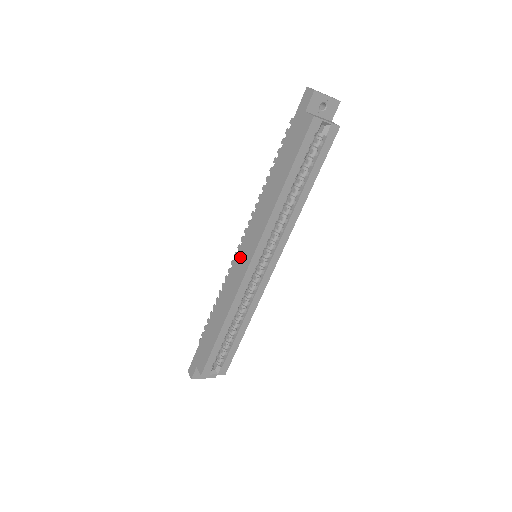
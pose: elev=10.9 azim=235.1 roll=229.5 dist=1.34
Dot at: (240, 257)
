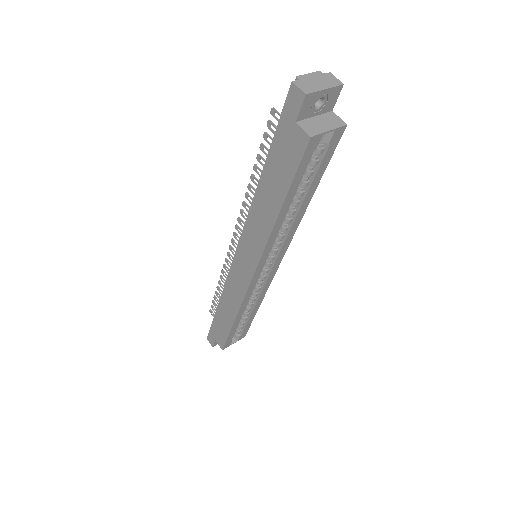
Dot at: (238, 264)
